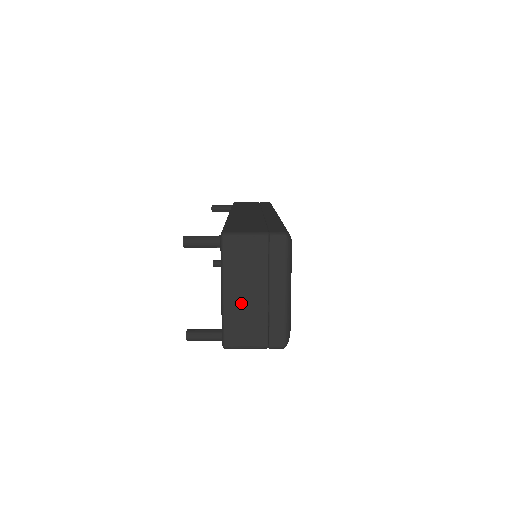
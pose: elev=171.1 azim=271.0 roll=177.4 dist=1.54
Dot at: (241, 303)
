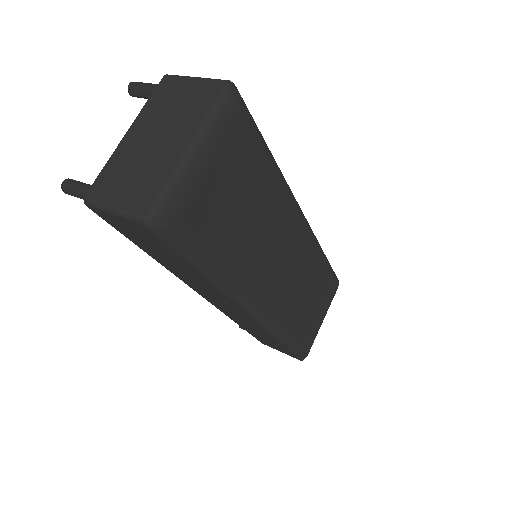
Dot at: (135, 148)
